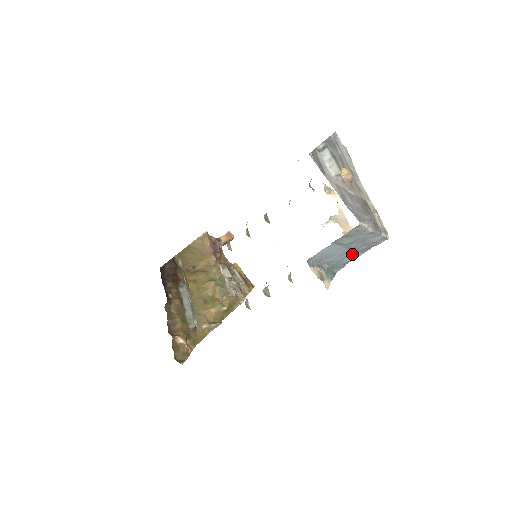
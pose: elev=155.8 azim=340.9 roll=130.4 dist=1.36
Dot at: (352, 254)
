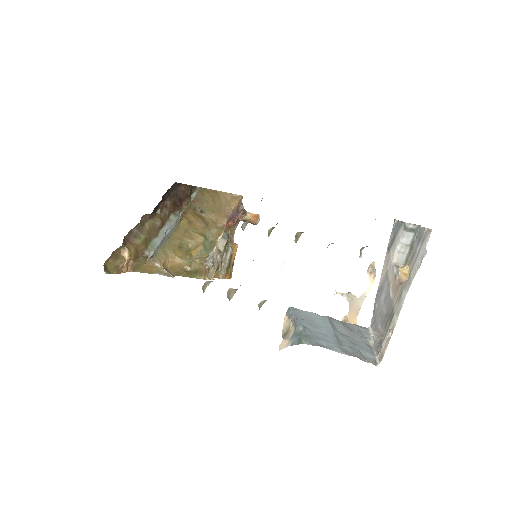
Dot at: (333, 343)
